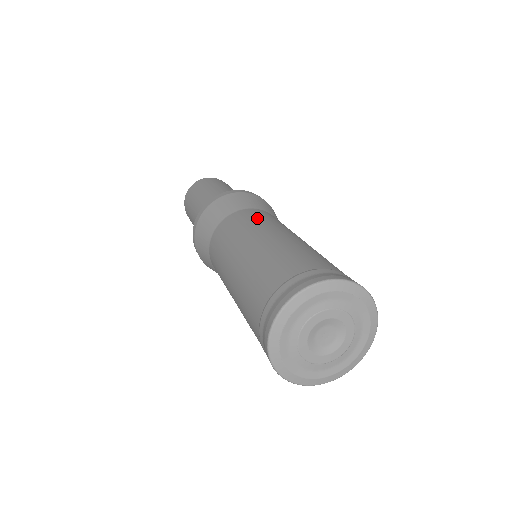
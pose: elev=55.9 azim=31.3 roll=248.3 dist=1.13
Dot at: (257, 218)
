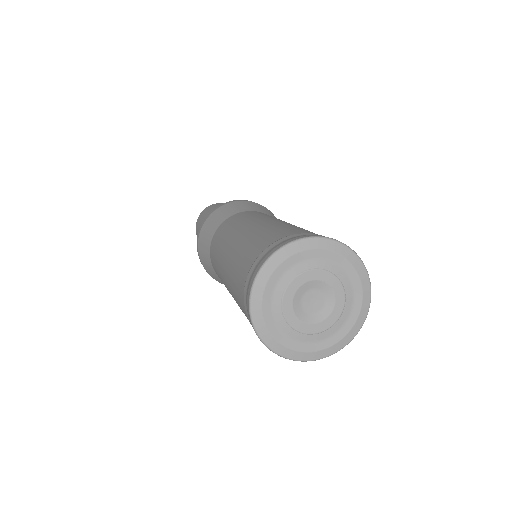
Dot at: (239, 219)
